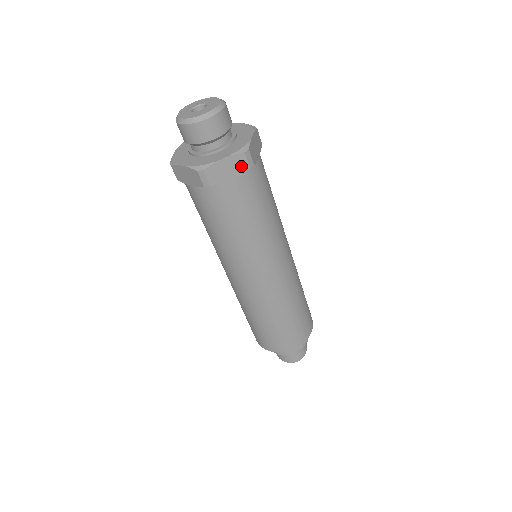
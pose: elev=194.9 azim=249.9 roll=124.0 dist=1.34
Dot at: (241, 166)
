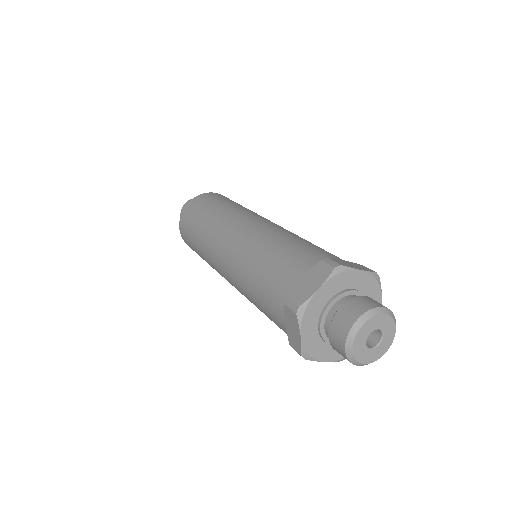
Dot at: occluded
